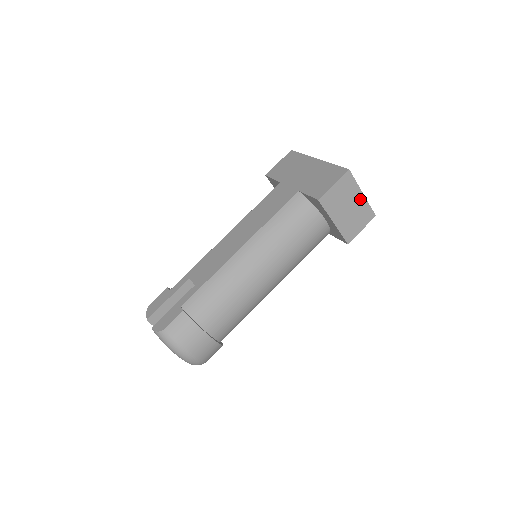
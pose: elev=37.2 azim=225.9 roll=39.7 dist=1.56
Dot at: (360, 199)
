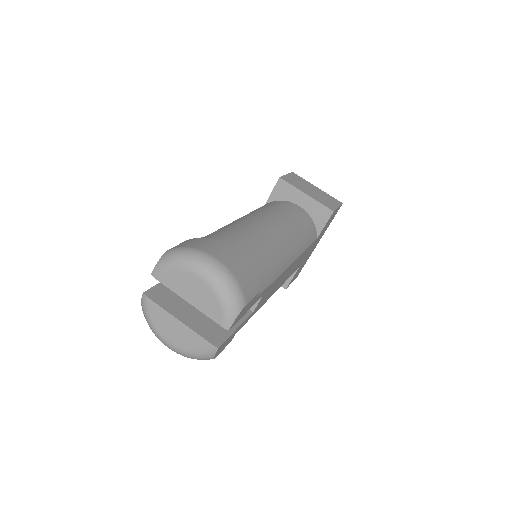
Dot at: (318, 190)
